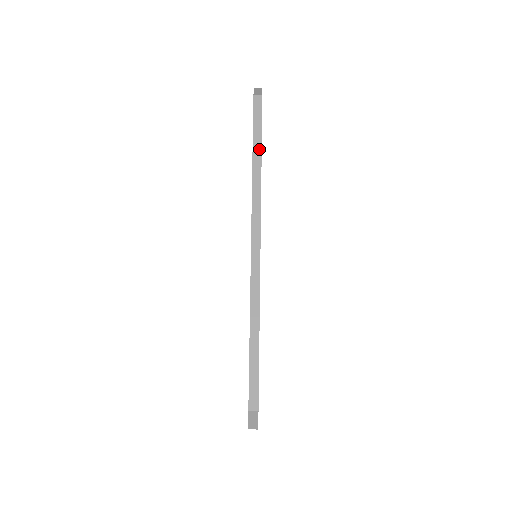
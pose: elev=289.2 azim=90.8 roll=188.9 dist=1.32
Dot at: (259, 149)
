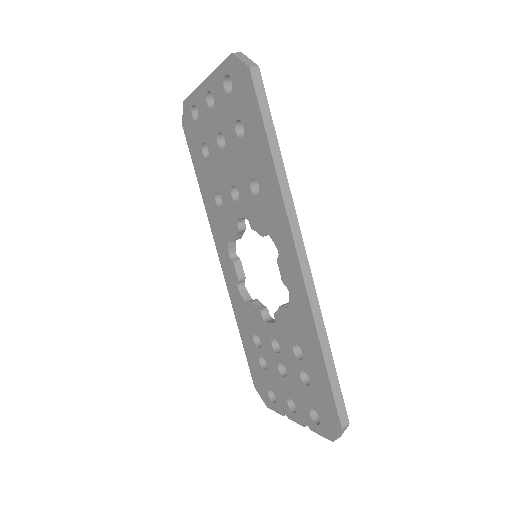
Dot at: (275, 139)
